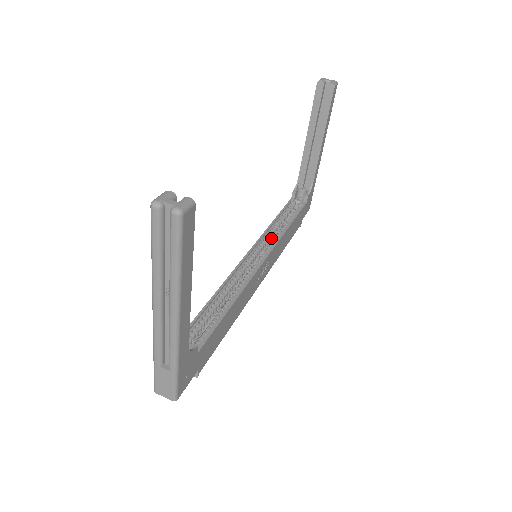
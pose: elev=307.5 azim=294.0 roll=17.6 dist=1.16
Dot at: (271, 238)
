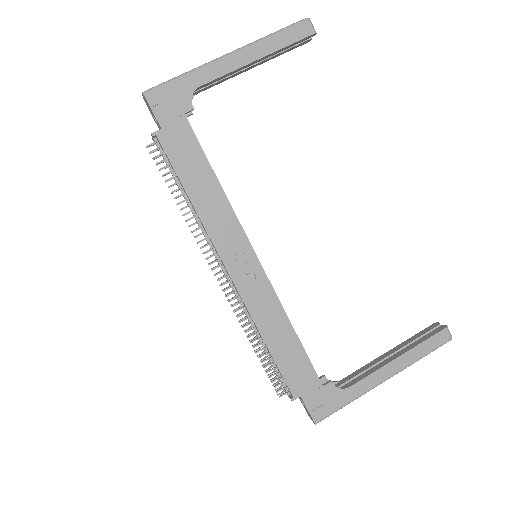
Dot at: occluded
